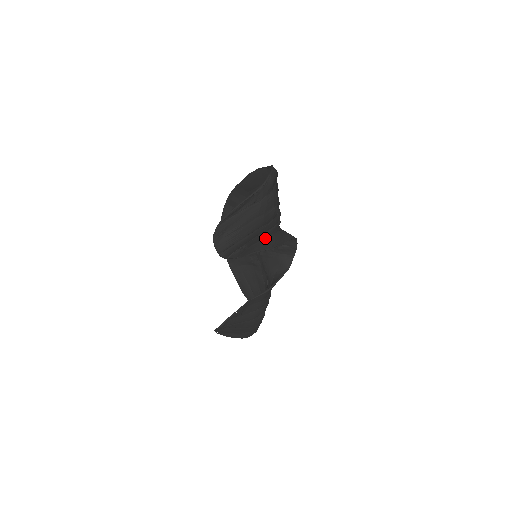
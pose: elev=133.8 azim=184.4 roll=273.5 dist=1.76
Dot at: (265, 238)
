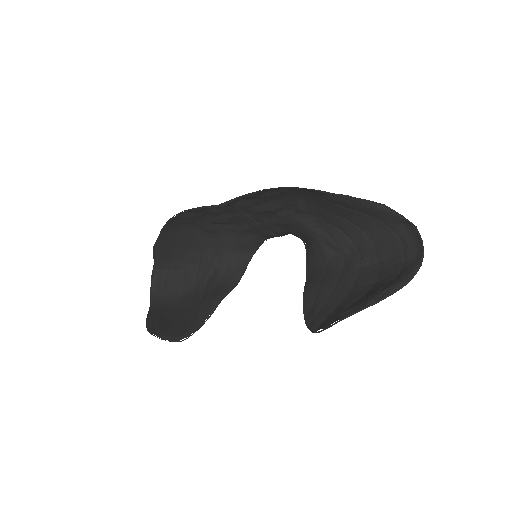
Dot at: (324, 278)
